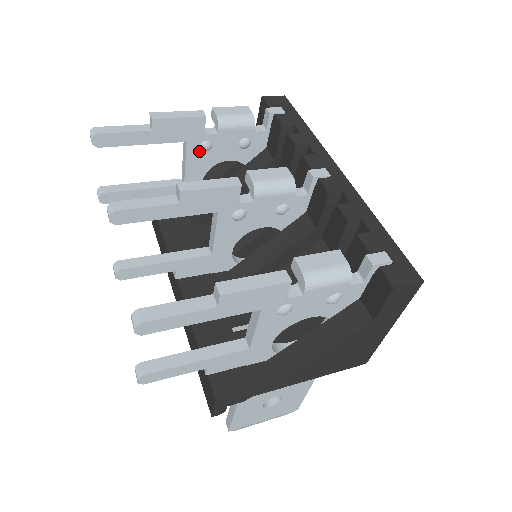
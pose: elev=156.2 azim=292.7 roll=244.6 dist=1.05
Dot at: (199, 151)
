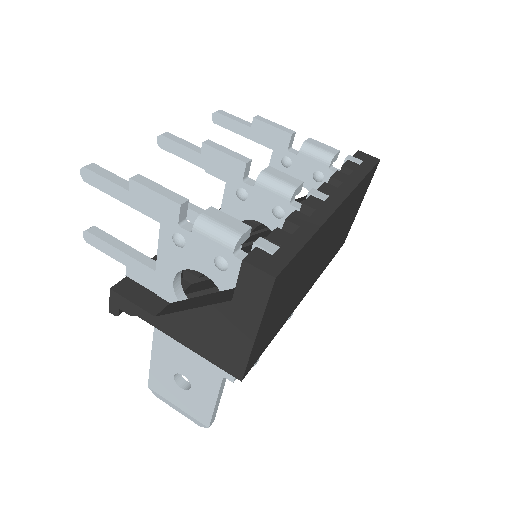
Dot at: (281, 164)
